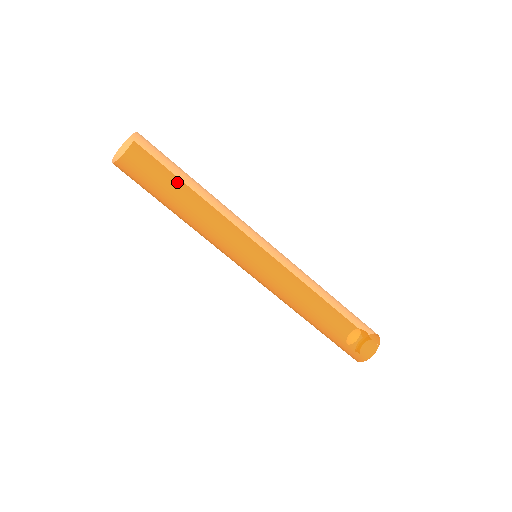
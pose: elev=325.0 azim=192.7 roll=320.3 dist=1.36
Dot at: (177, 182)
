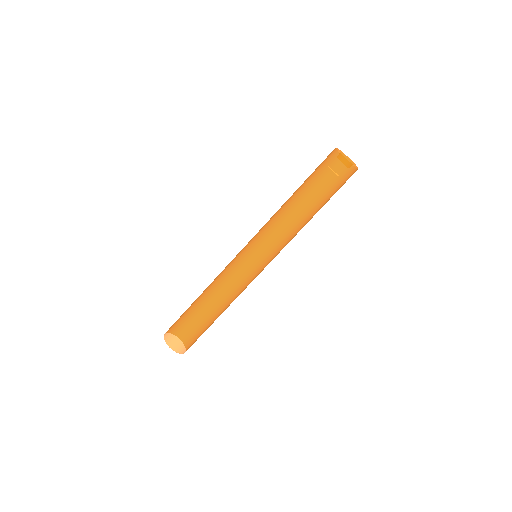
Dot at: (205, 323)
